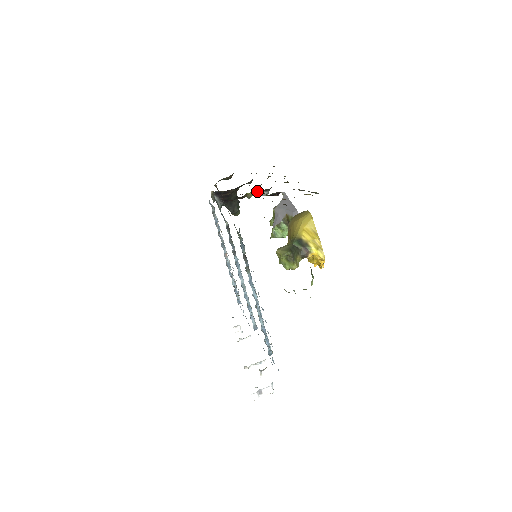
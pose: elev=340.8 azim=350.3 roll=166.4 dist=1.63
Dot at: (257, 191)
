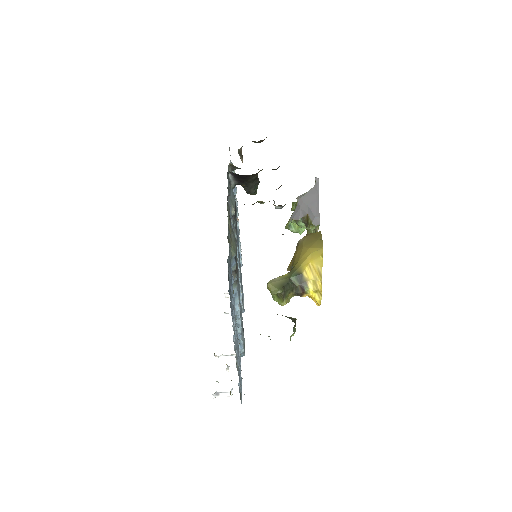
Dot at: occluded
